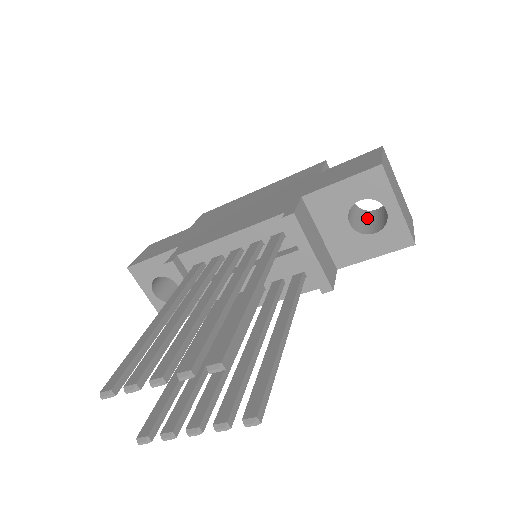
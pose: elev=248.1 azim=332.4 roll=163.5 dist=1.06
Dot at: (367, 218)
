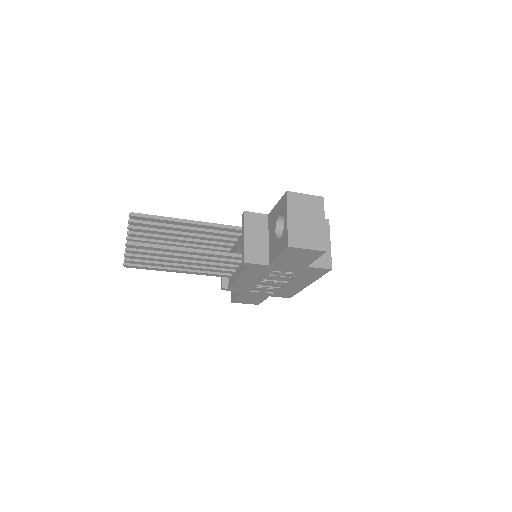
Dot at: occluded
